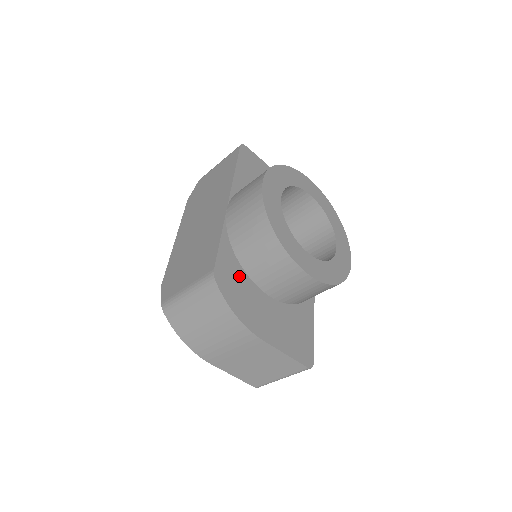
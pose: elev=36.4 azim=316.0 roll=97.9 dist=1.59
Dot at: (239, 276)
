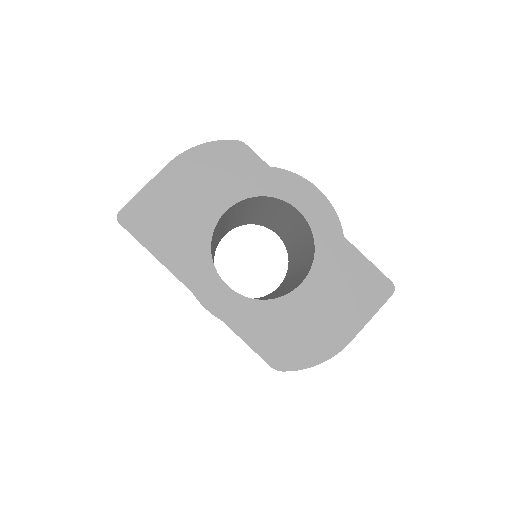
Dot at: (283, 335)
